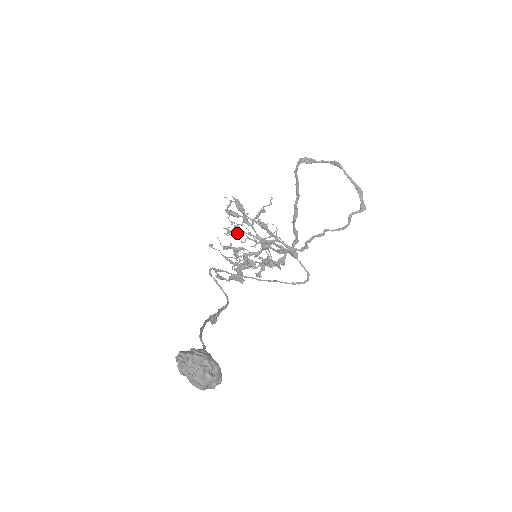
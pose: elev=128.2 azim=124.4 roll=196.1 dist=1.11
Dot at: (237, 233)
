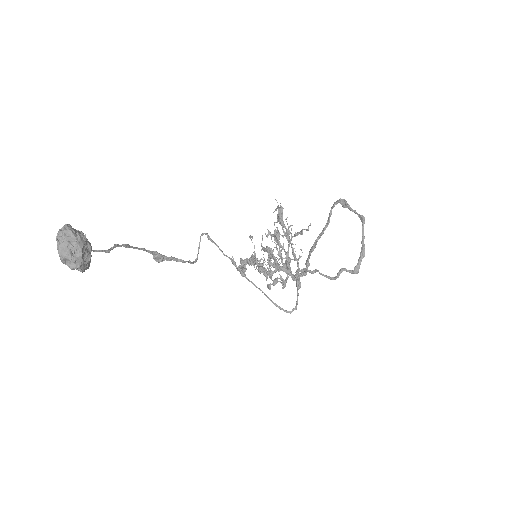
Dot at: (274, 240)
